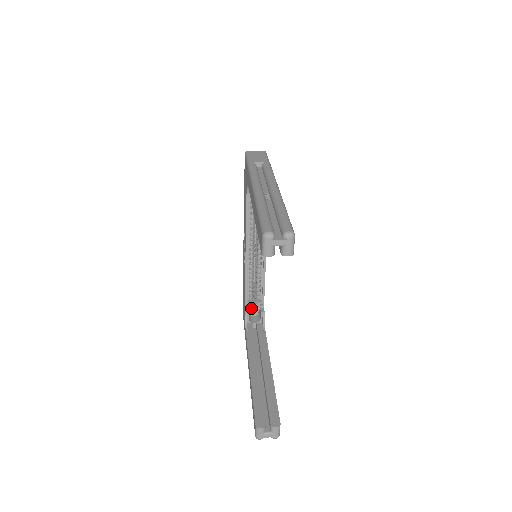
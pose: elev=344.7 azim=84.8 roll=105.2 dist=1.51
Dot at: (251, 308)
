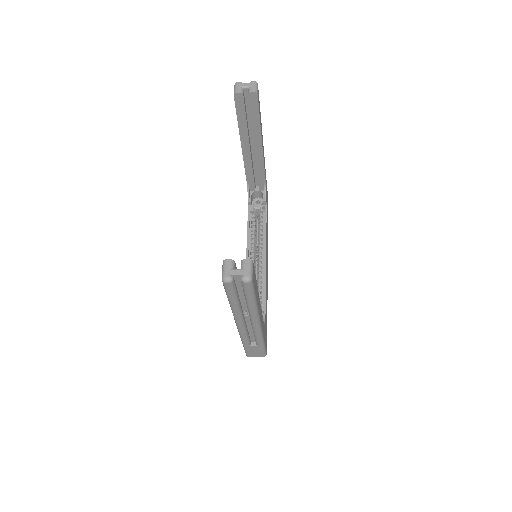
Dot at: occluded
